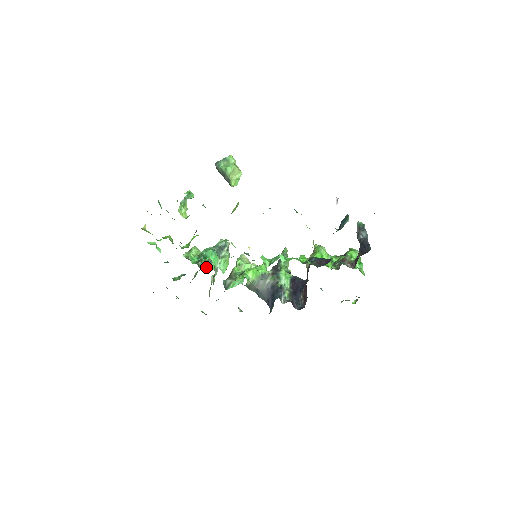
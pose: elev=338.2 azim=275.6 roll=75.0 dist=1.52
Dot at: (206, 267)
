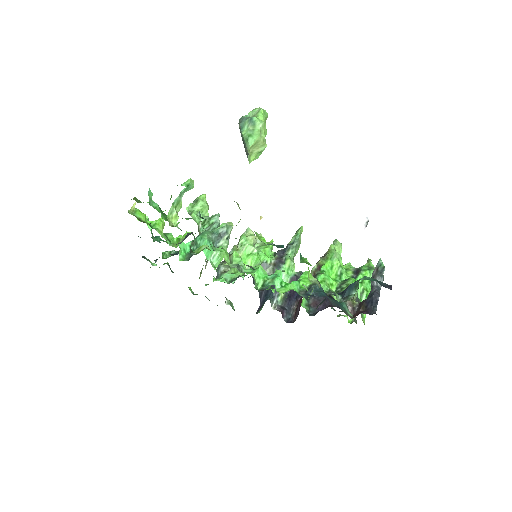
Dot at: occluded
